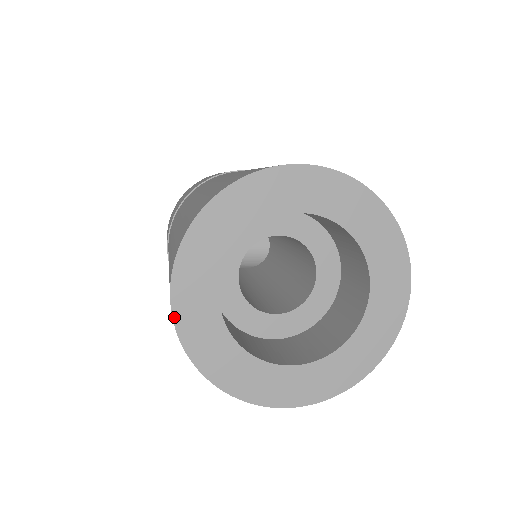
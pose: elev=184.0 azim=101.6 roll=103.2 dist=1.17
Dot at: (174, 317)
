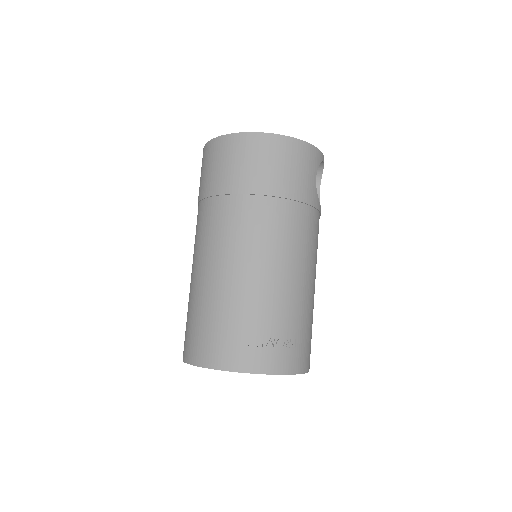
Dot at: occluded
